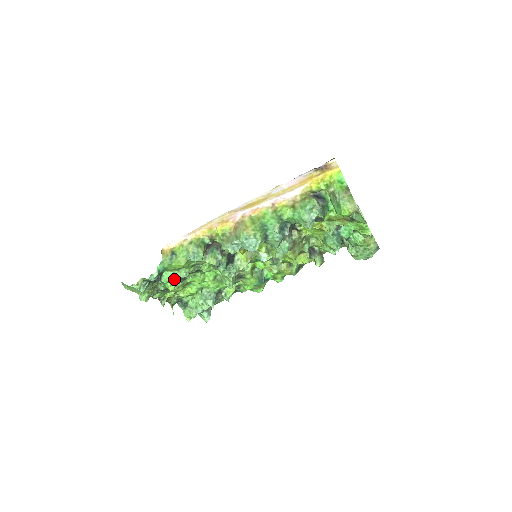
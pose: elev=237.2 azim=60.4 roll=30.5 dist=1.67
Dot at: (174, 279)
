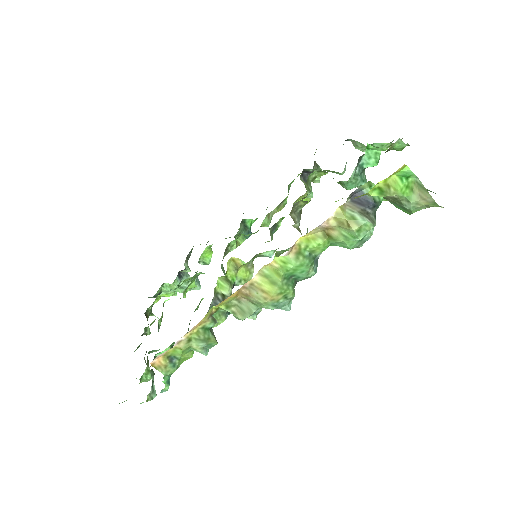
Dot at: occluded
